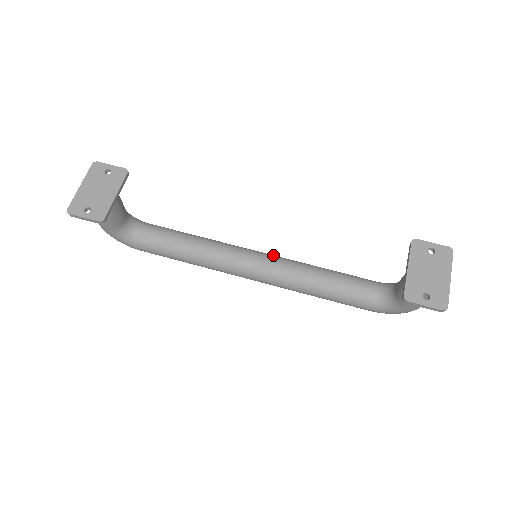
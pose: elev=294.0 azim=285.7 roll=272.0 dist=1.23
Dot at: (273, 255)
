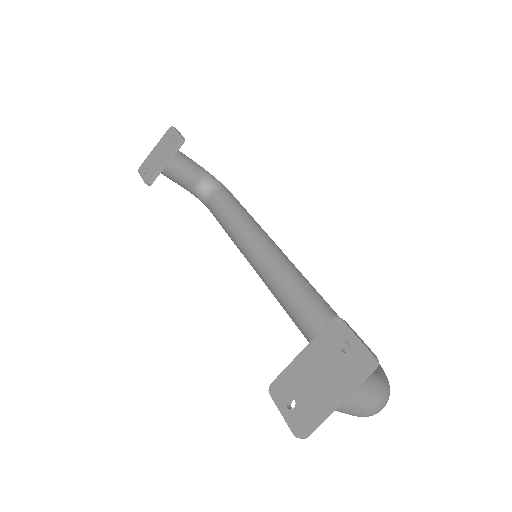
Dot at: (284, 261)
